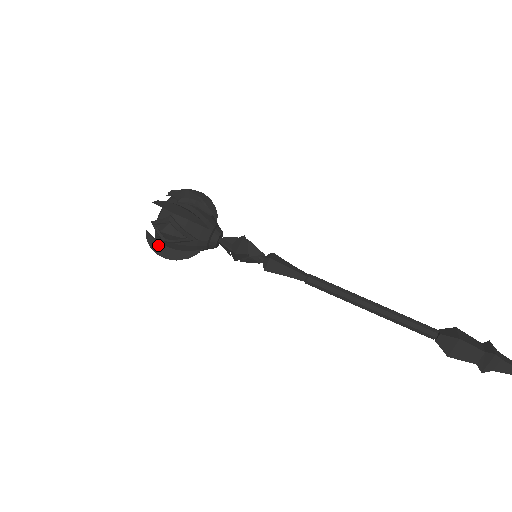
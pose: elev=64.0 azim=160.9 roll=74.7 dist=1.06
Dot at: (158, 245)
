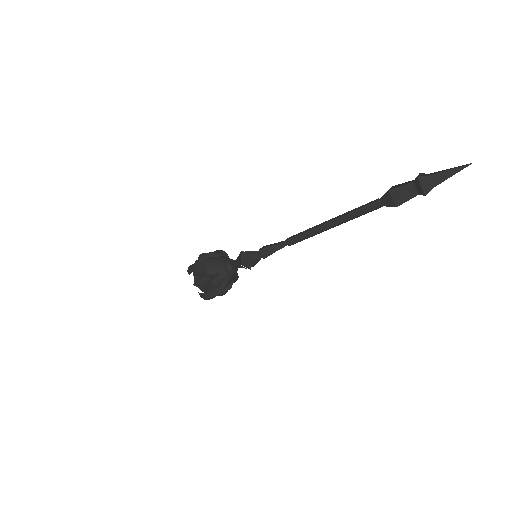
Dot at: (206, 295)
